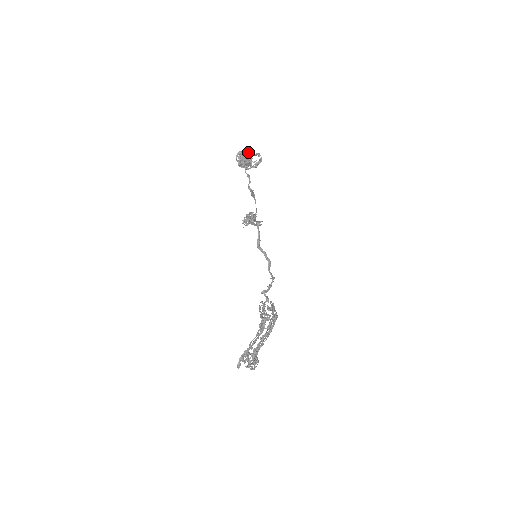
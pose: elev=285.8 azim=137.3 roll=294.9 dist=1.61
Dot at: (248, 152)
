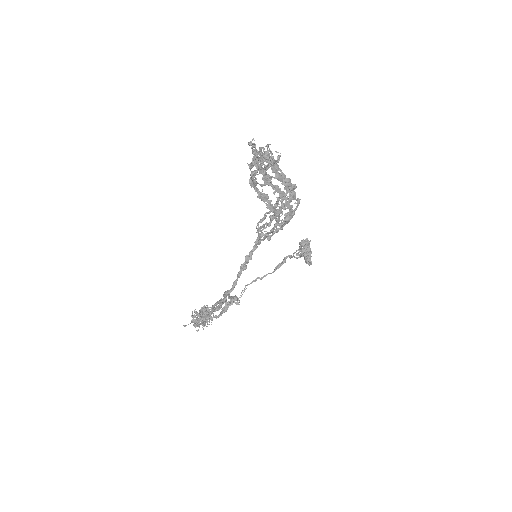
Dot at: occluded
